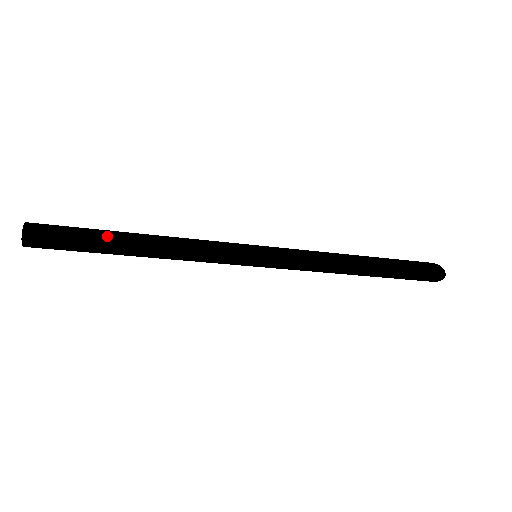
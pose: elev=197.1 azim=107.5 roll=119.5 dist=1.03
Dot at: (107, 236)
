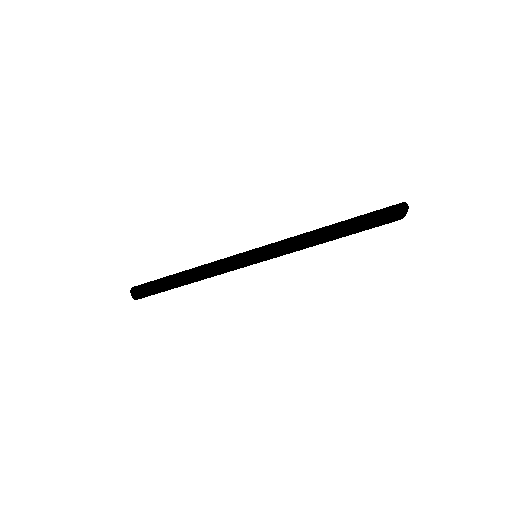
Dot at: (168, 276)
